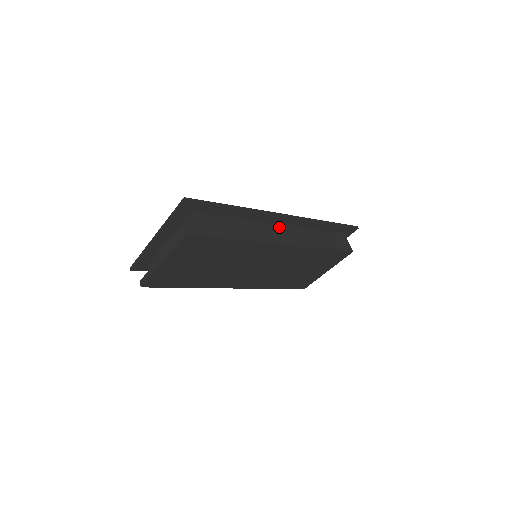
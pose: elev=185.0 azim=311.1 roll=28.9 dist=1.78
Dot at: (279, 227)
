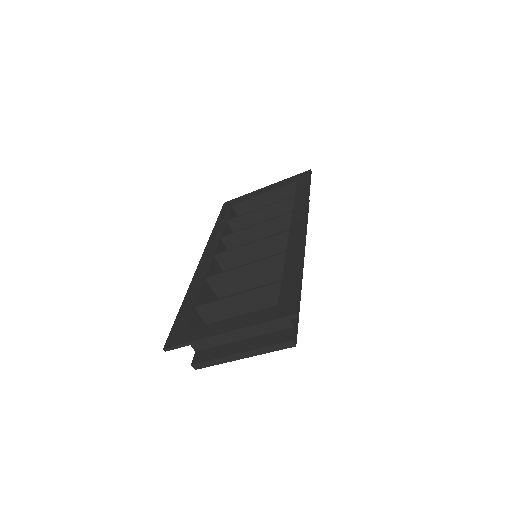
Dot at: occluded
